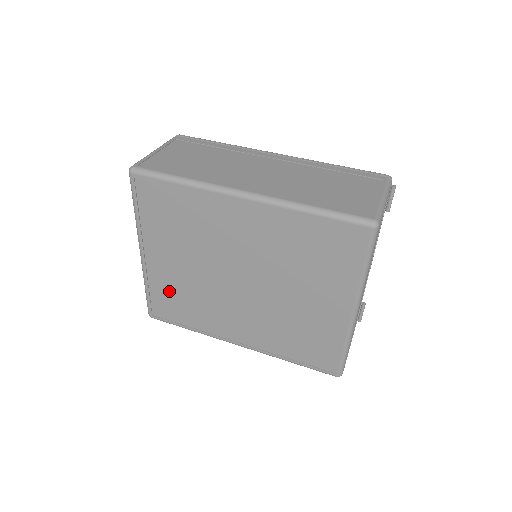
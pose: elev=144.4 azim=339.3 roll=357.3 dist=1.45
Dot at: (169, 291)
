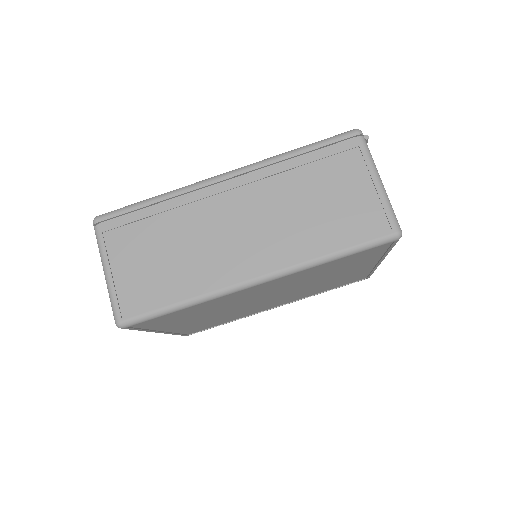
Dot at: (199, 326)
